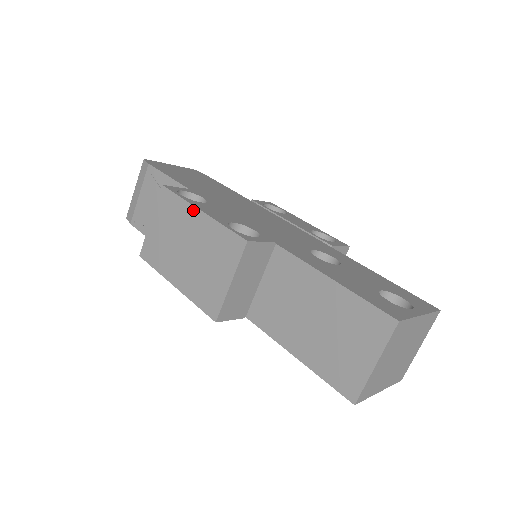
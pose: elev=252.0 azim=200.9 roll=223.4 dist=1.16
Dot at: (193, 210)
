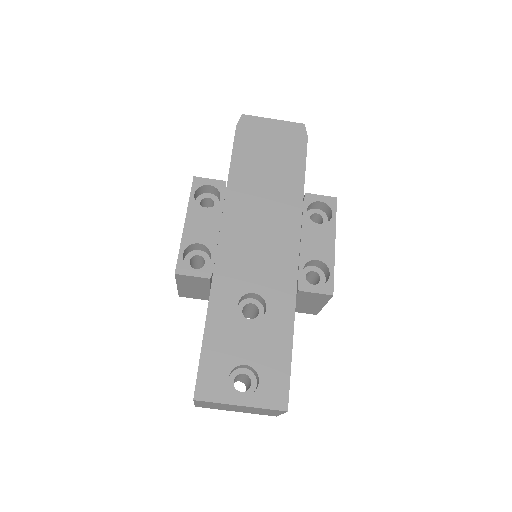
Dot at: (186, 217)
